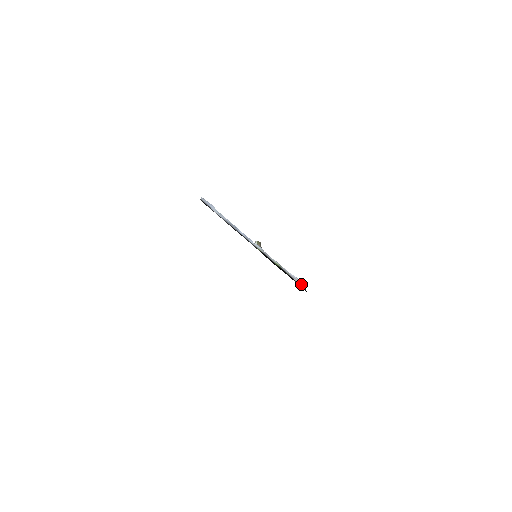
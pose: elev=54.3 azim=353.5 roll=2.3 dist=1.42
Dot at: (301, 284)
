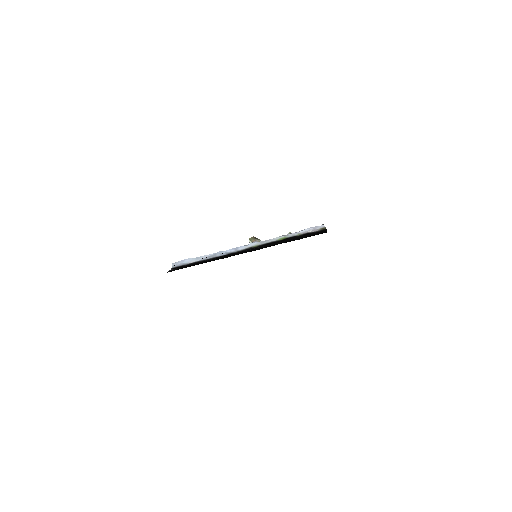
Dot at: (318, 229)
